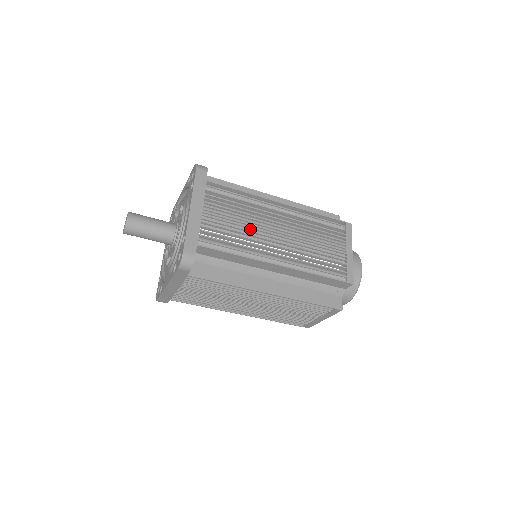
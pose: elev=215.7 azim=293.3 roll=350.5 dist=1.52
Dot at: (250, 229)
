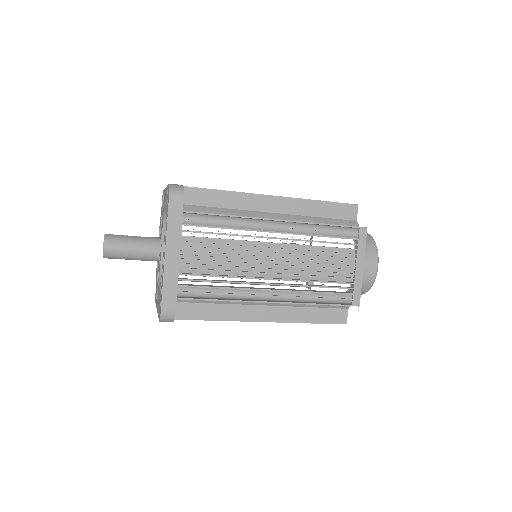
Dot at: (238, 263)
